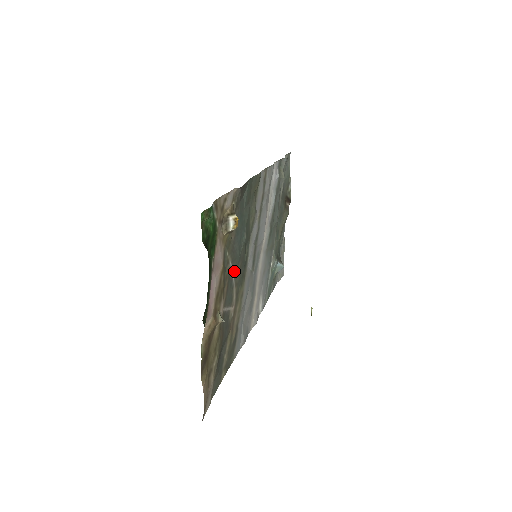
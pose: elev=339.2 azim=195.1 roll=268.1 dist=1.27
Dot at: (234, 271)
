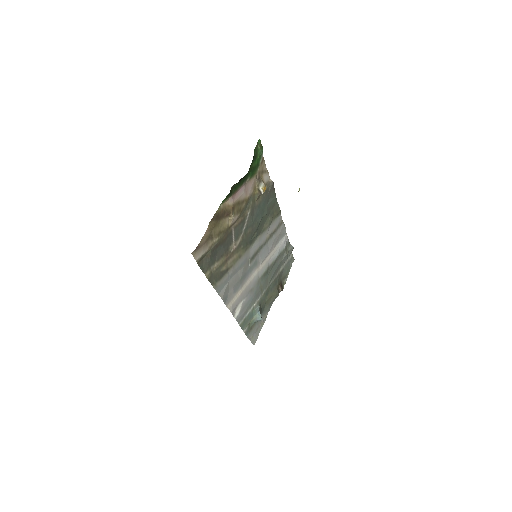
Dot at: (247, 225)
